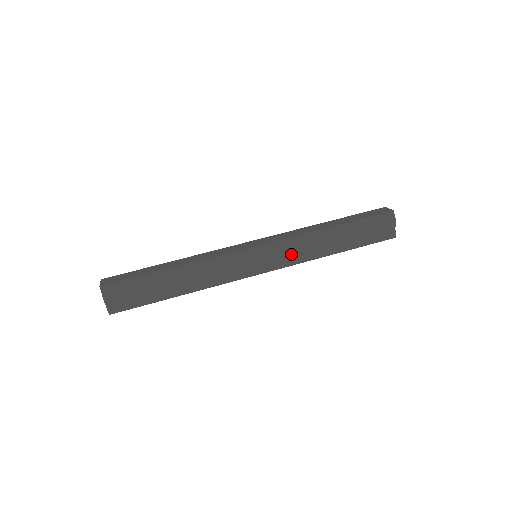
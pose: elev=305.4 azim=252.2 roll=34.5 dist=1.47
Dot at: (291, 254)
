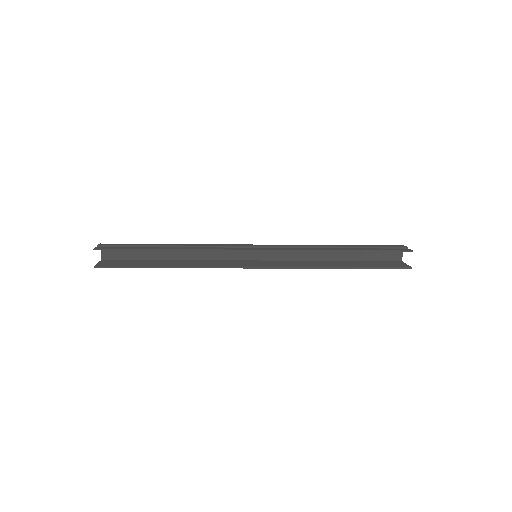
Dot at: (291, 246)
